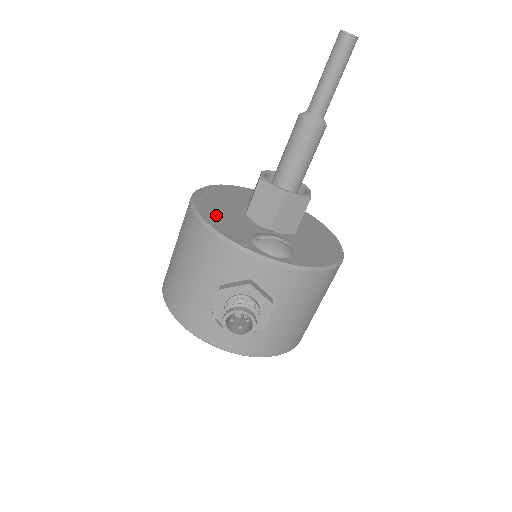
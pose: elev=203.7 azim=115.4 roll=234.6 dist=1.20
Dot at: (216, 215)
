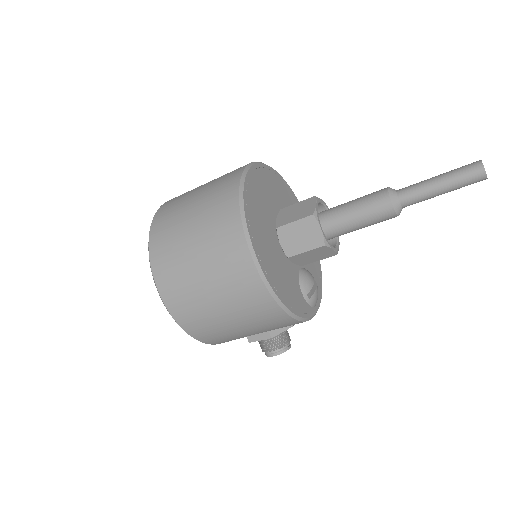
Dot at: (283, 286)
